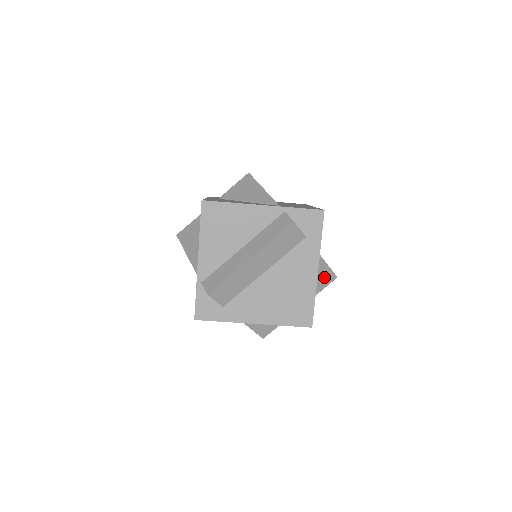
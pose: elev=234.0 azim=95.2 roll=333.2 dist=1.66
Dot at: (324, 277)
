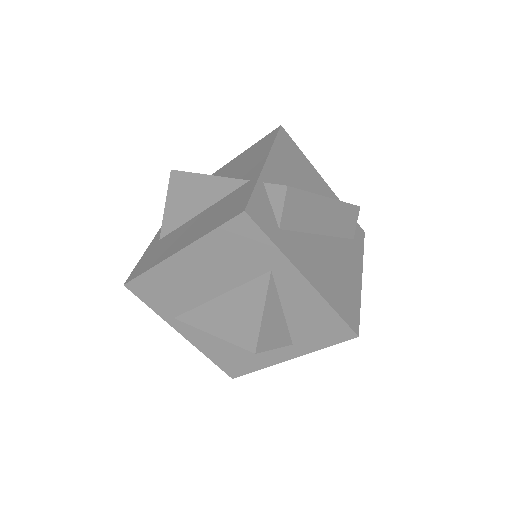
Dot at: occluded
